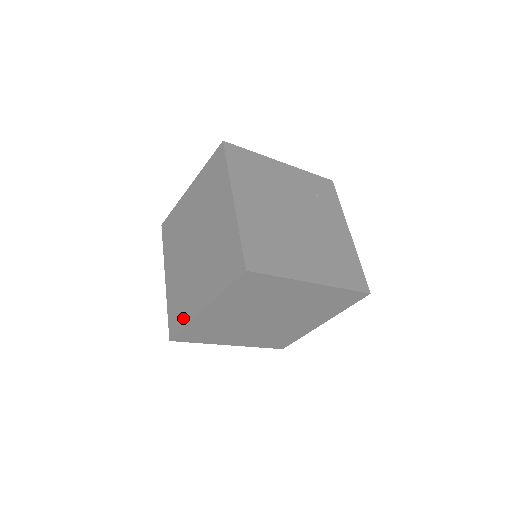
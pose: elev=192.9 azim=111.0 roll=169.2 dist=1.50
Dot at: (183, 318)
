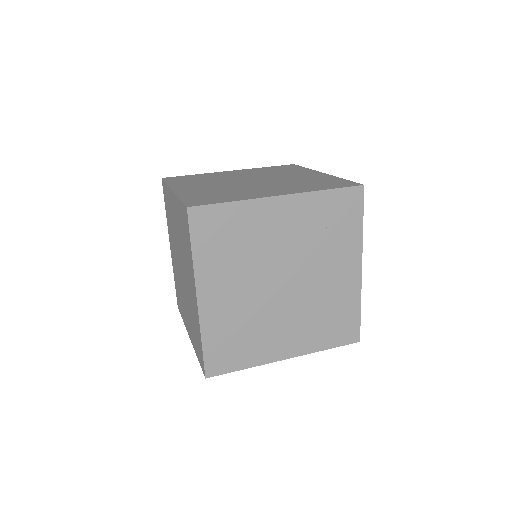
Dot at: (181, 312)
